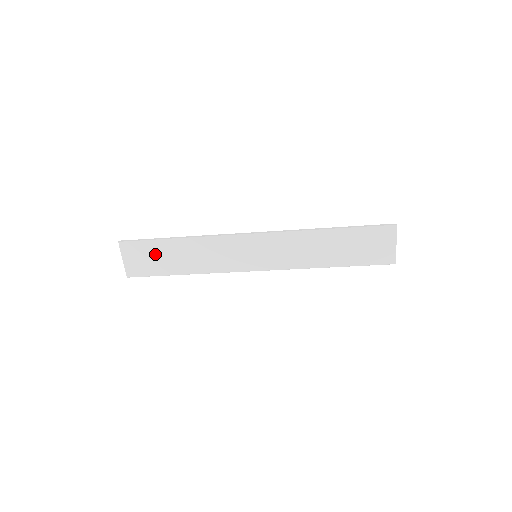
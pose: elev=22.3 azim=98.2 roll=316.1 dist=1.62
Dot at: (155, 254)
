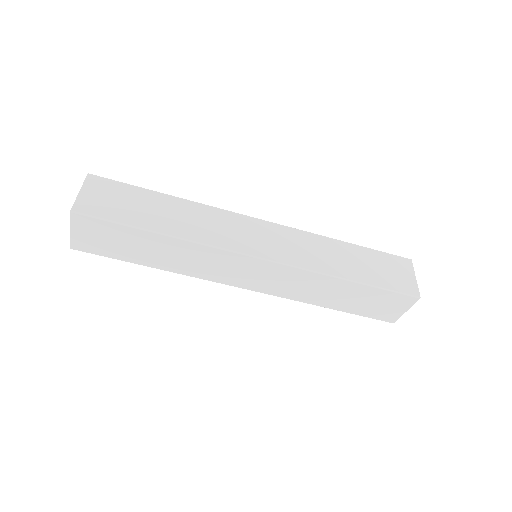
Dot at: (131, 200)
